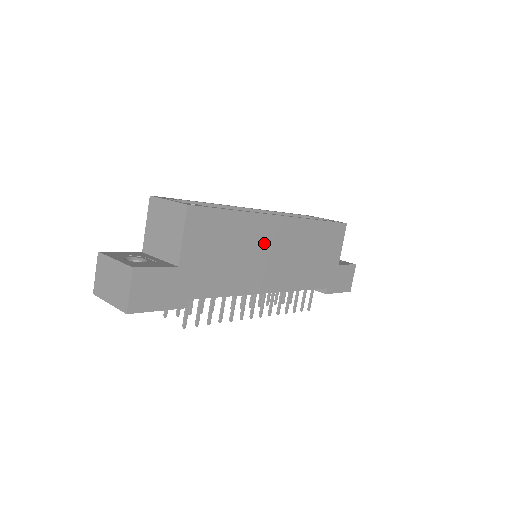
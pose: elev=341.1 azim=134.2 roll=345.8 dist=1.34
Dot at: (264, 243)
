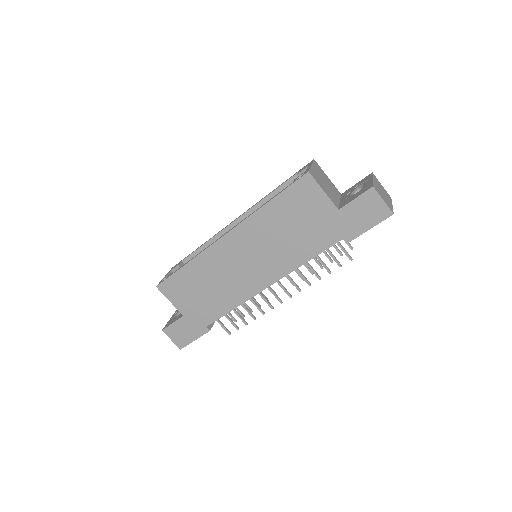
Dot at: (227, 263)
